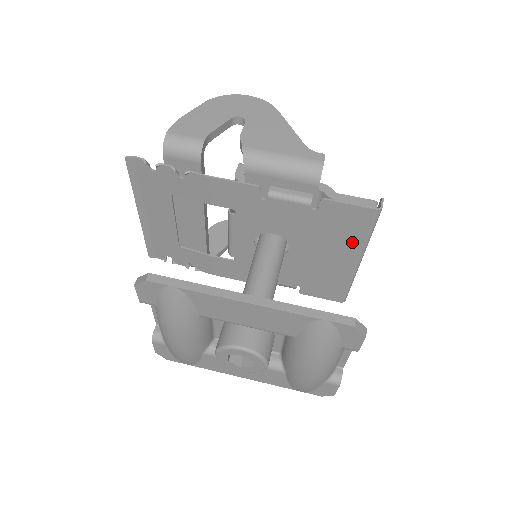
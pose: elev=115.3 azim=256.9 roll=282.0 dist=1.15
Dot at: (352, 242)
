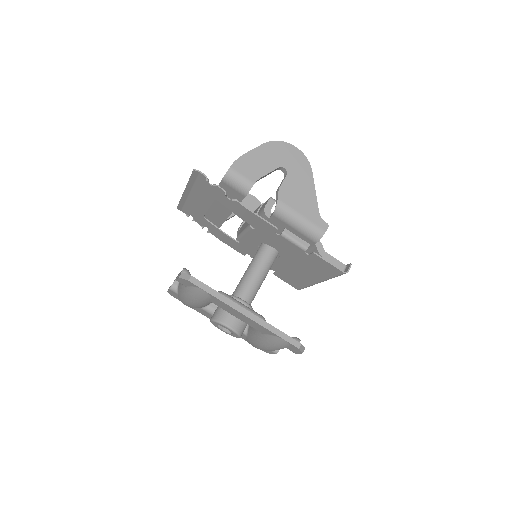
Dot at: (321, 275)
